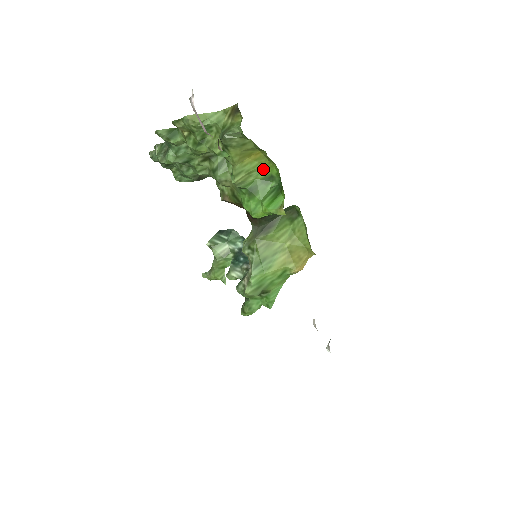
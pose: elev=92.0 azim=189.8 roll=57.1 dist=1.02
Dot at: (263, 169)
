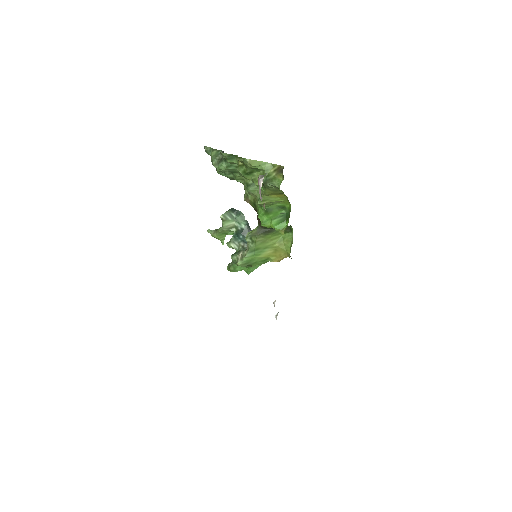
Dot at: (281, 202)
